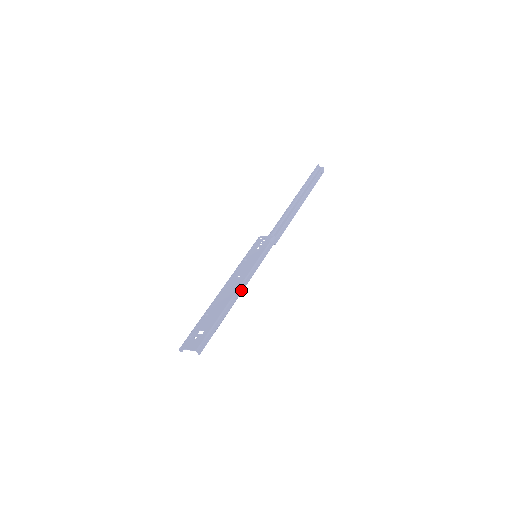
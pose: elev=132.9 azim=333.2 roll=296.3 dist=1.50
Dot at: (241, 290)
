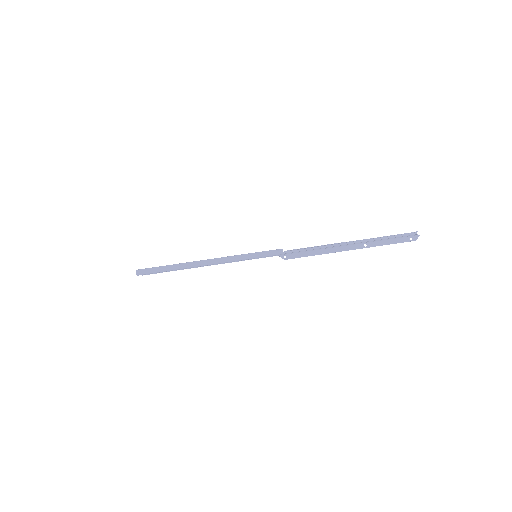
Dot at: (209, 262)
